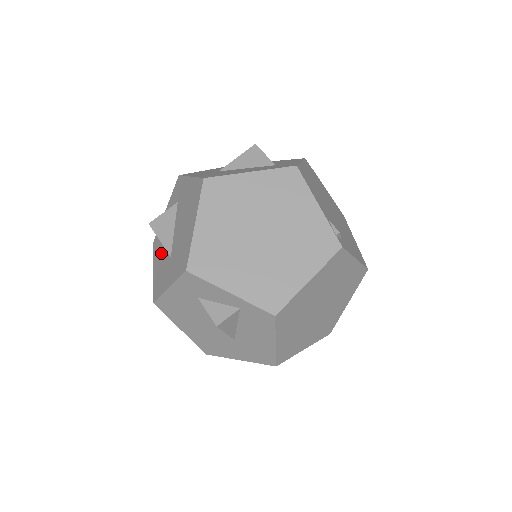
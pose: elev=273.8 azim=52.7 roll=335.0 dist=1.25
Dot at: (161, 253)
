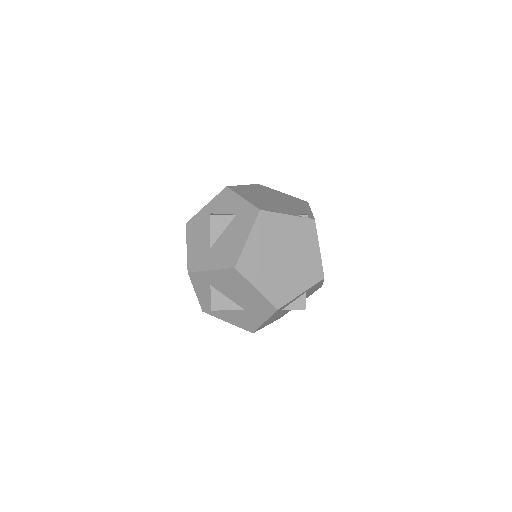
Dot at: (227, 312)
